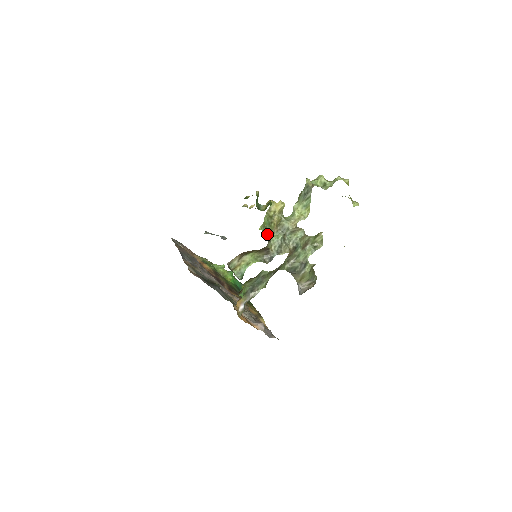
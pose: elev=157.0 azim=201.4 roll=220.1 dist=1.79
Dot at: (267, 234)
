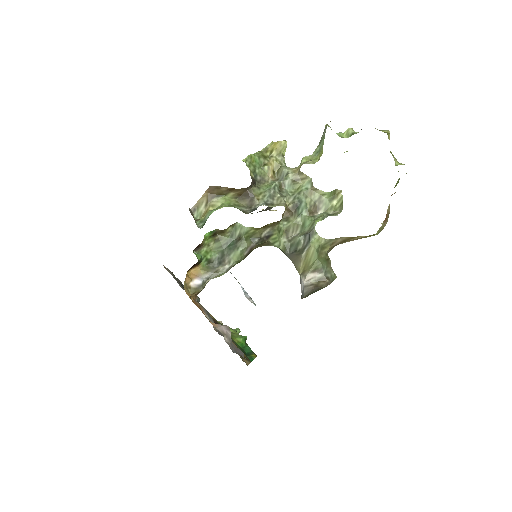
Dot at: (256, 179)
